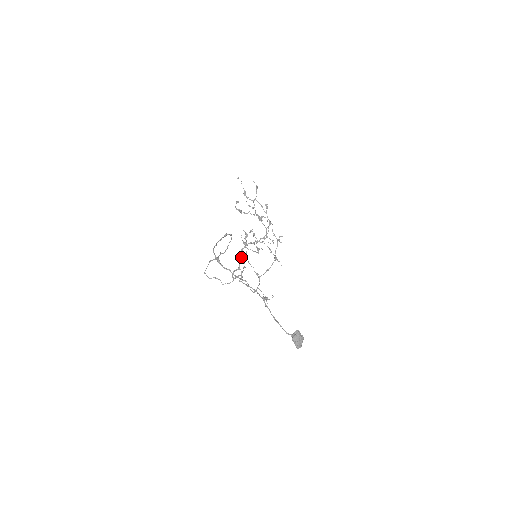
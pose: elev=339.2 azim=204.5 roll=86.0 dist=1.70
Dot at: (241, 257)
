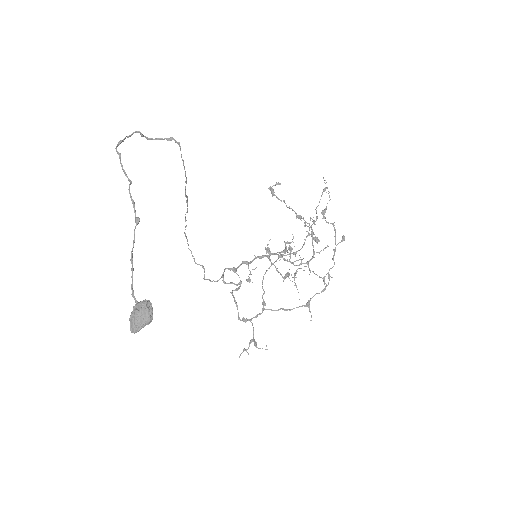
Dot at: (250, 261)
